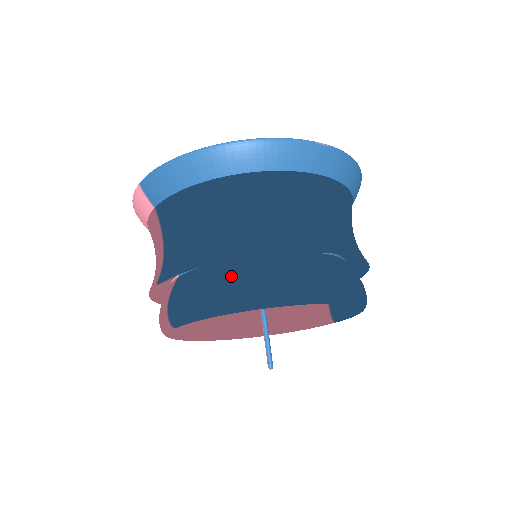
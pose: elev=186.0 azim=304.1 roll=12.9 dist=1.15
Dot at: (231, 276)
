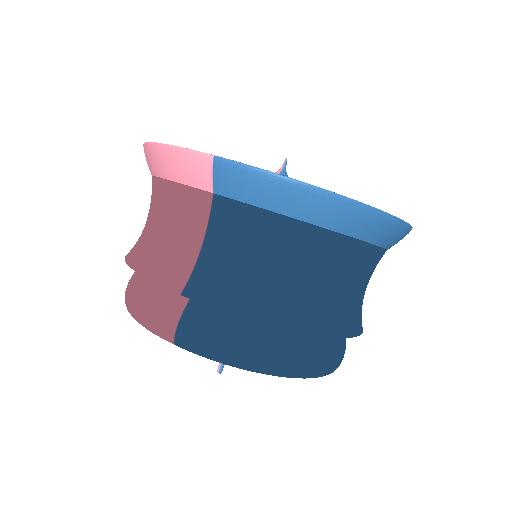
Dot at: (279, 338)
